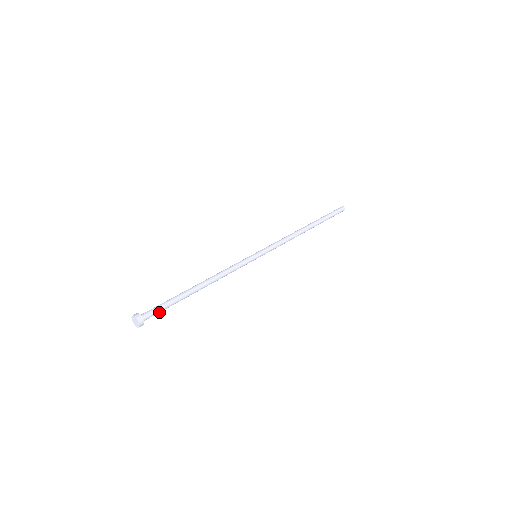
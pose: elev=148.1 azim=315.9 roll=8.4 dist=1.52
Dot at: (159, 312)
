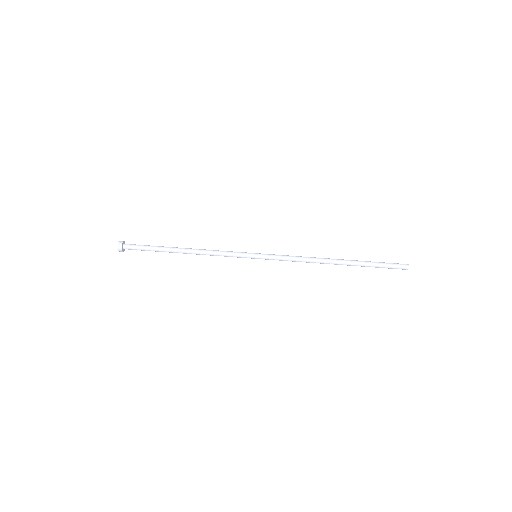
Dot at: occluded
